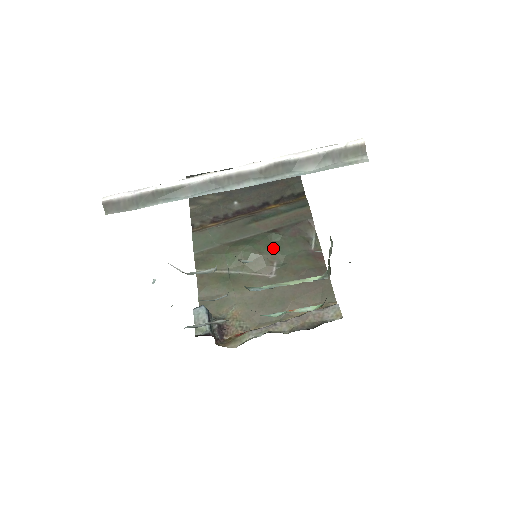
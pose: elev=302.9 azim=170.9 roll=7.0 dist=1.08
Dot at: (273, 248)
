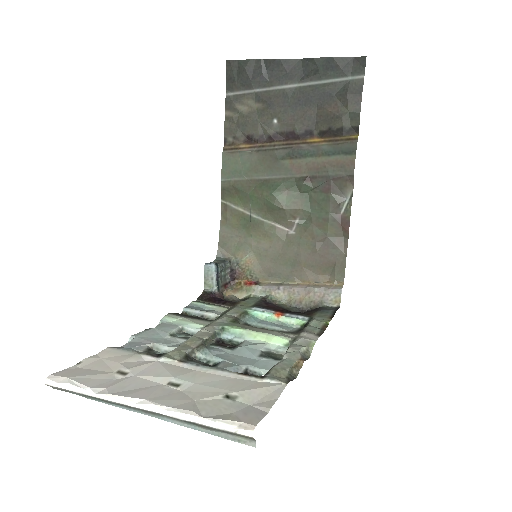
Dot at: (299, 201)
